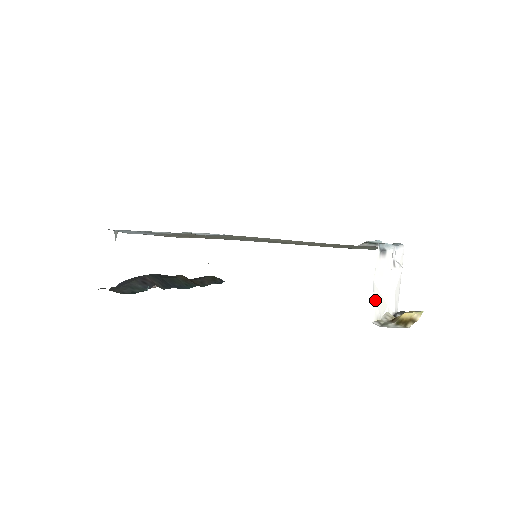
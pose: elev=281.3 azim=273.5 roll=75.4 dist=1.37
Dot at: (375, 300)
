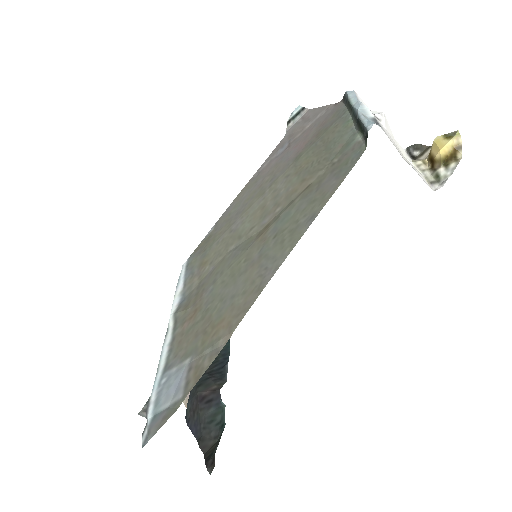
Dot at: occluded
